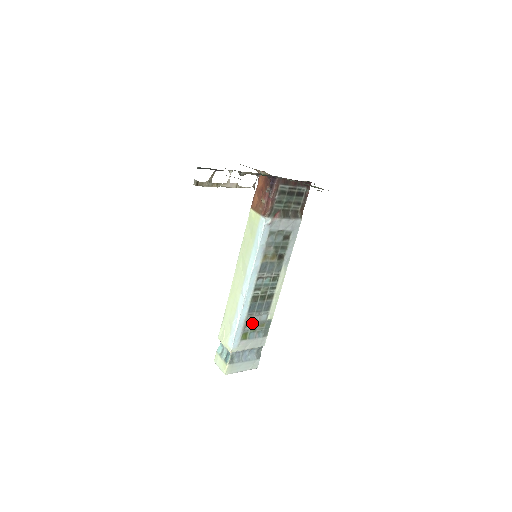
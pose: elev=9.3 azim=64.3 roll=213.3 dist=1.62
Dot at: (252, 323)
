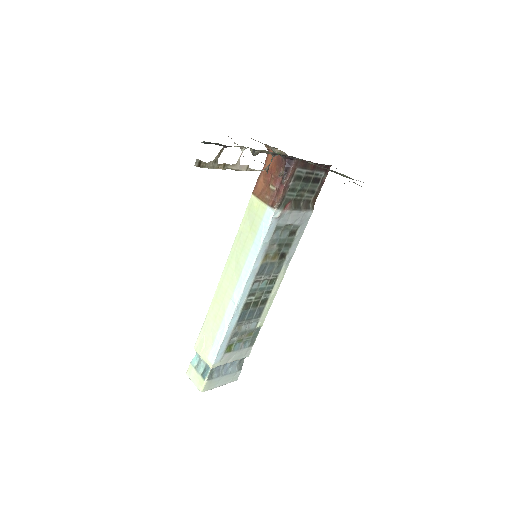
Dot at: (239, 333)
